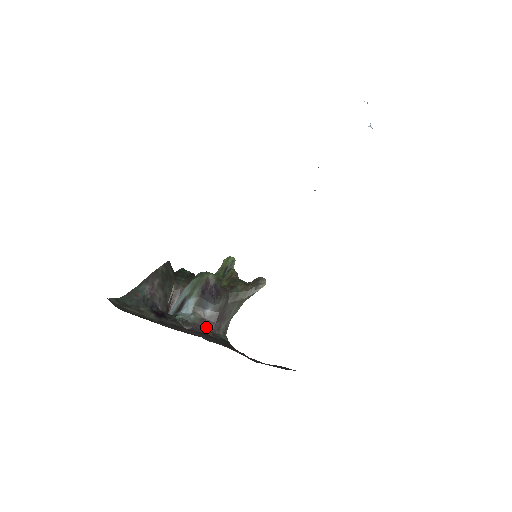
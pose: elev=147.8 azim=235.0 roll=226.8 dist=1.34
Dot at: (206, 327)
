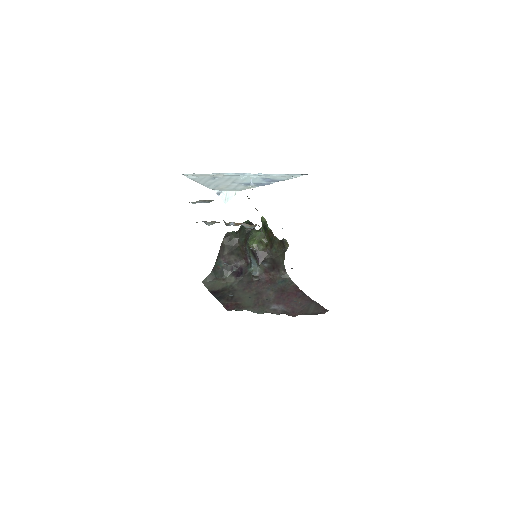
Dot at: (270, 273)
